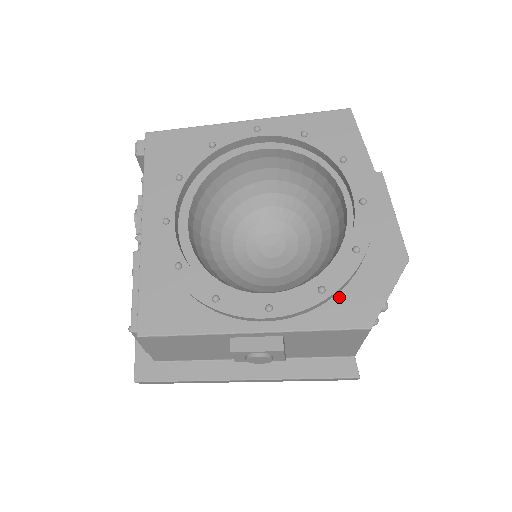
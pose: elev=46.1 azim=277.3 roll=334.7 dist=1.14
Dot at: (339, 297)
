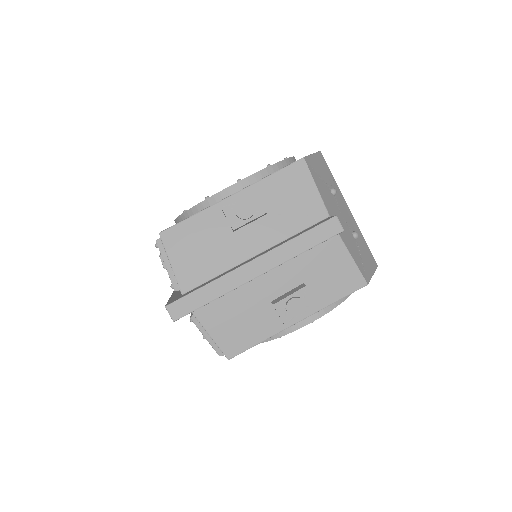
Dot at: occluded
